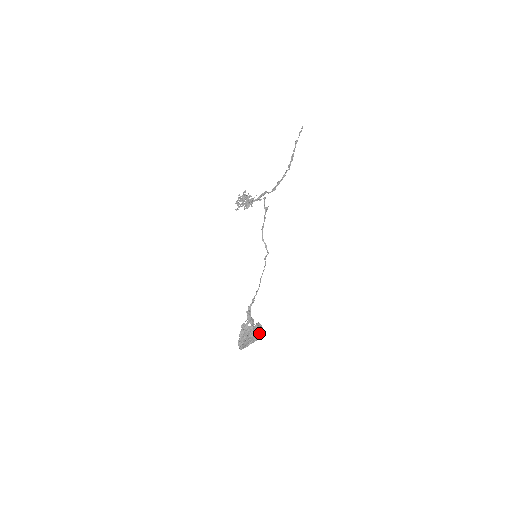
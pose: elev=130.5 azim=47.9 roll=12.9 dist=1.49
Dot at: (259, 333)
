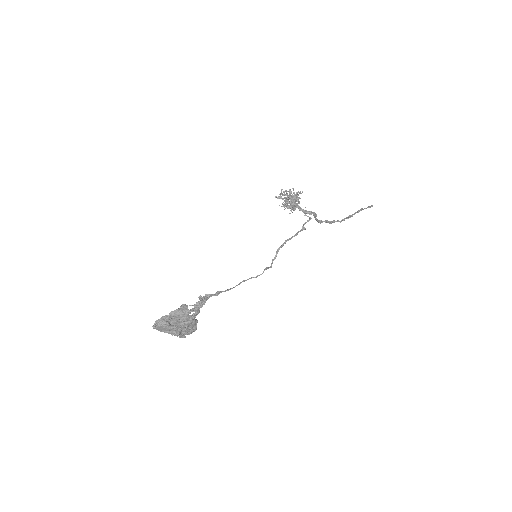
Dot at: (188, 332)
